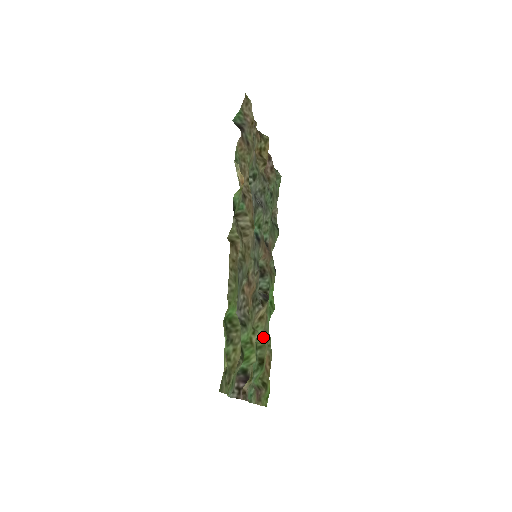
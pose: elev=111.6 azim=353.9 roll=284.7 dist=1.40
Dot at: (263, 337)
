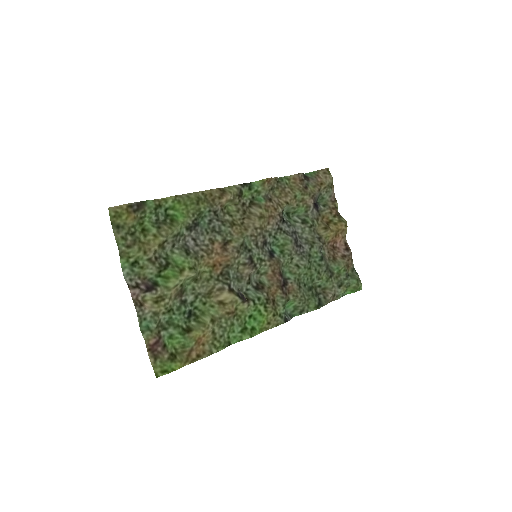
Dot at: (209, 318)
